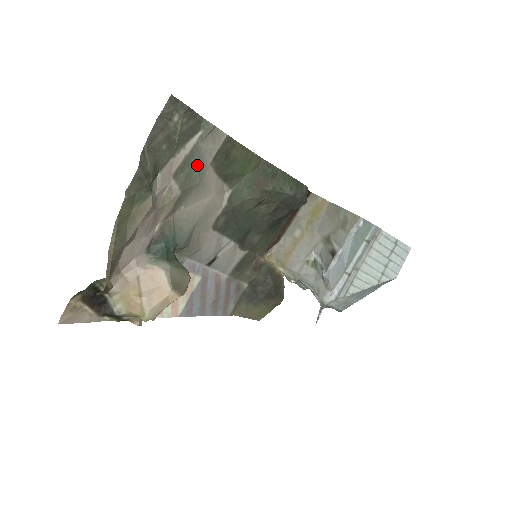
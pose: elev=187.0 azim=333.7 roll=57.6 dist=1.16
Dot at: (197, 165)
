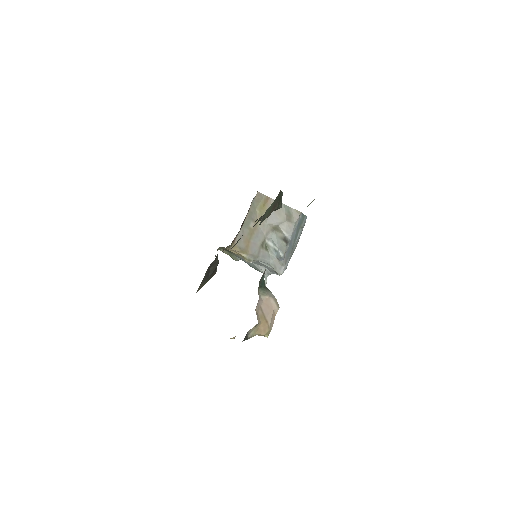
Dot at: occluded
